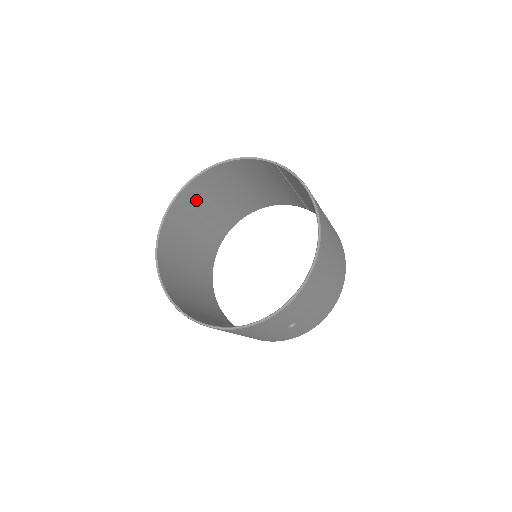
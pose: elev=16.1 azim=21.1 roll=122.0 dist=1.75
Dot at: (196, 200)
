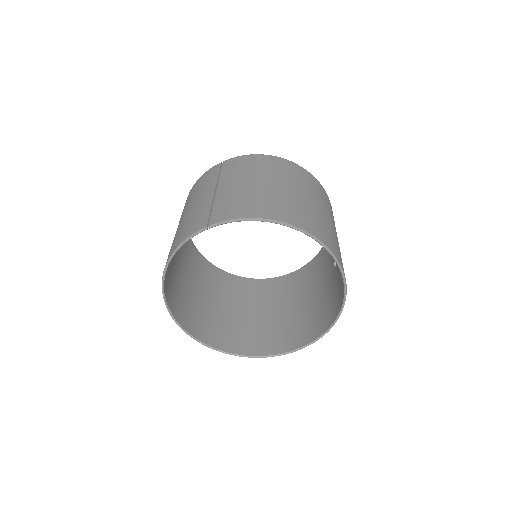
Dot at: (174, 288)
